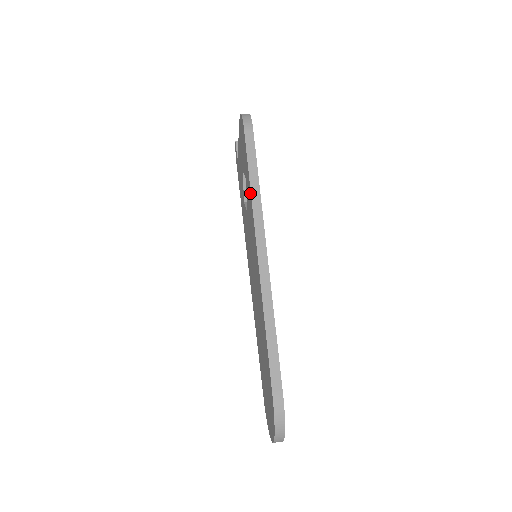
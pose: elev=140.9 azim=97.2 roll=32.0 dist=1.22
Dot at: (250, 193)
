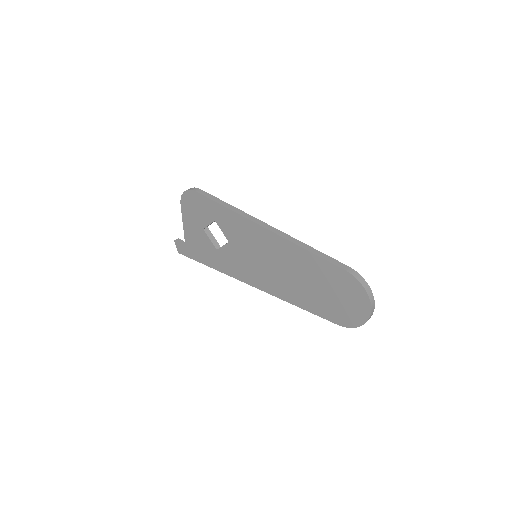
Dot at: (229, 211)
